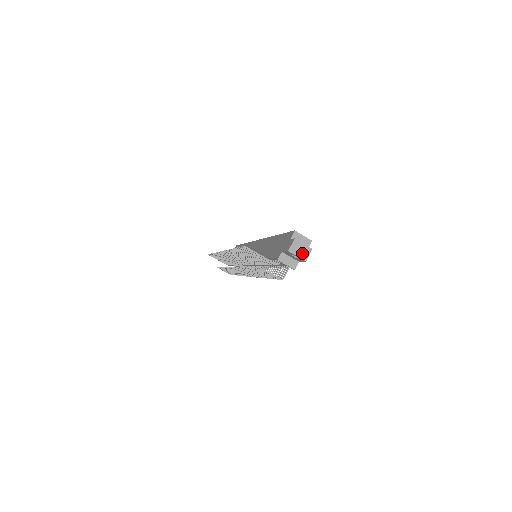
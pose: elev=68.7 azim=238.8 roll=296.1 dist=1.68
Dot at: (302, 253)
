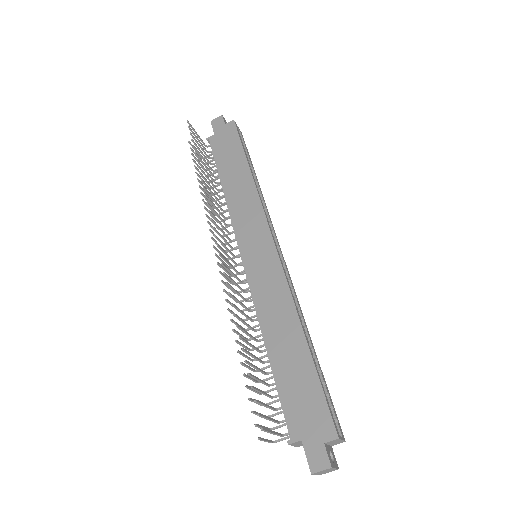
Dot at: (324, 473)
